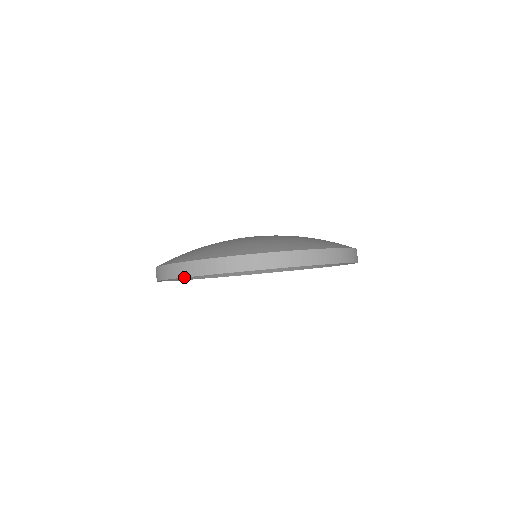
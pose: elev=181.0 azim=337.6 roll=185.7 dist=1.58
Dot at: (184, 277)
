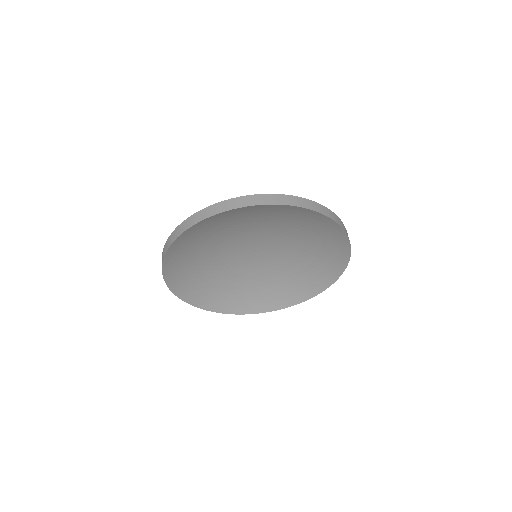
Dot at: (173, 242)
